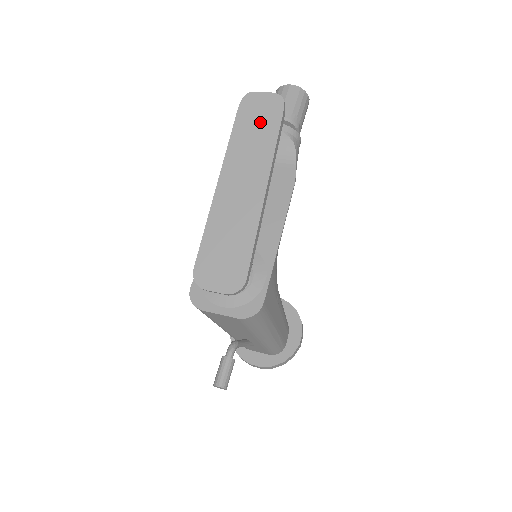
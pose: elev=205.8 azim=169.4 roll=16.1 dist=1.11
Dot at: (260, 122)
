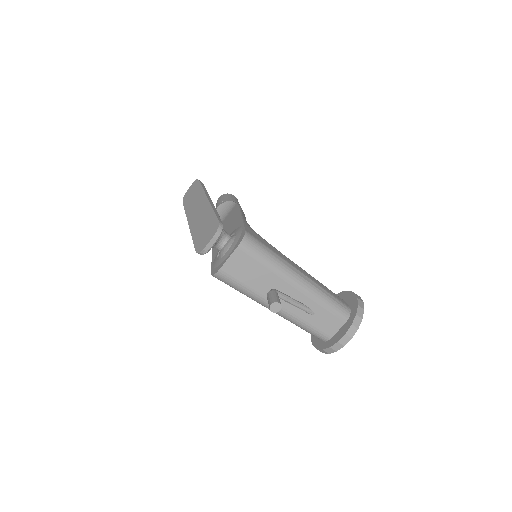
Dot at: (193, 193)
